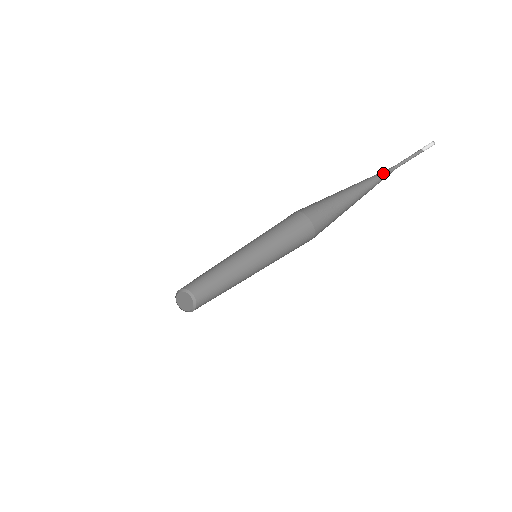
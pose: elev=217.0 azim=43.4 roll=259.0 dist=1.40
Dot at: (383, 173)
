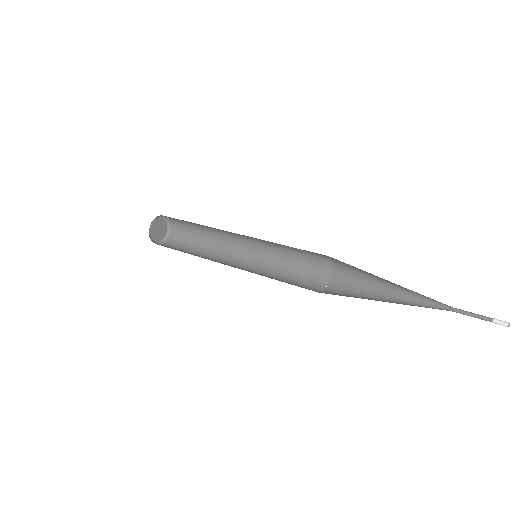
Dot at: (437, 301)
